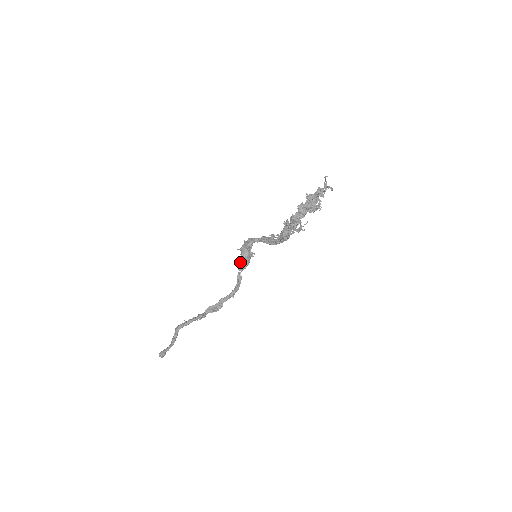
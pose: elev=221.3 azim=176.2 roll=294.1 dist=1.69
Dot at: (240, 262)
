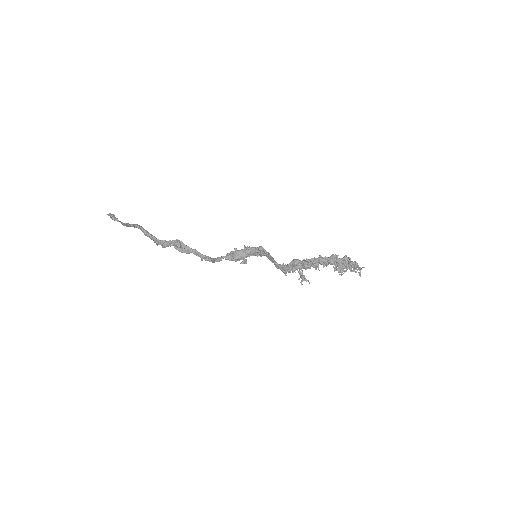
Dot at: (235, 251)
